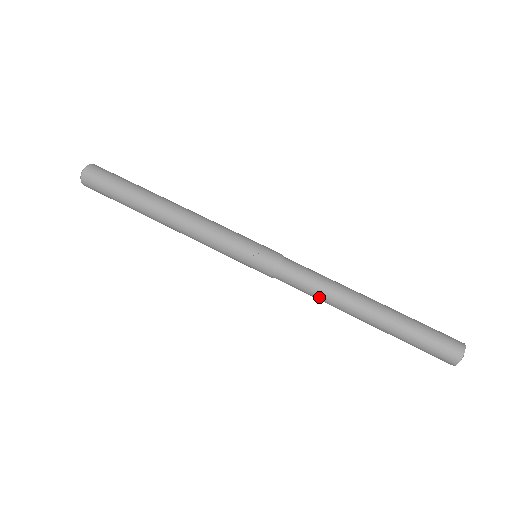
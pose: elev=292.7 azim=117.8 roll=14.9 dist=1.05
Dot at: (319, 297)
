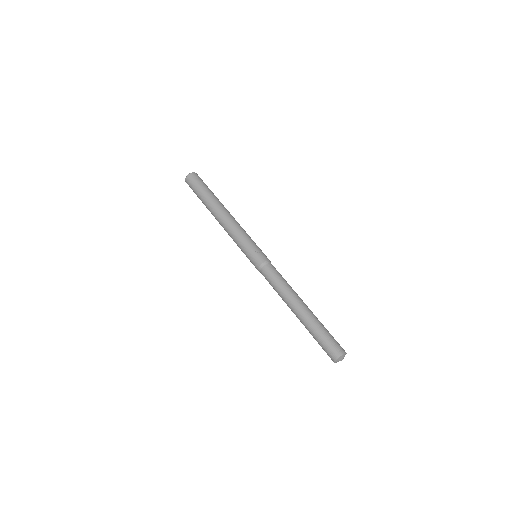
Dot at: (279, 289)
